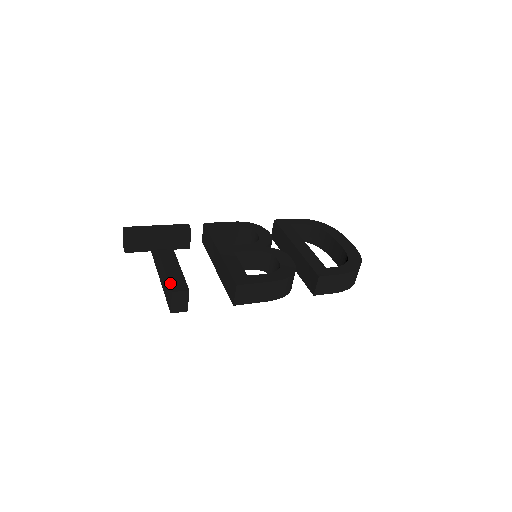
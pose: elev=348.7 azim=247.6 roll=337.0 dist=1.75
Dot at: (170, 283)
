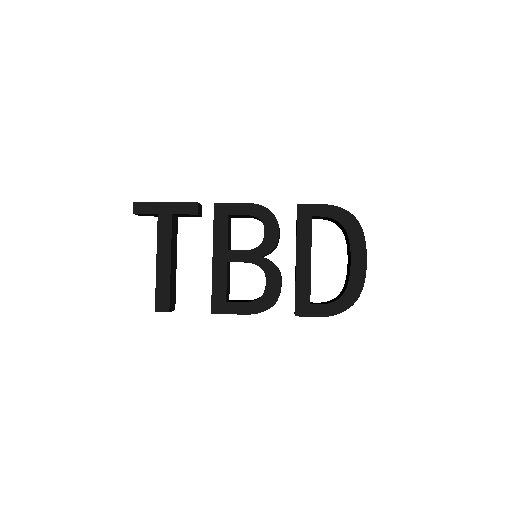
Dot at: (156, 300)
